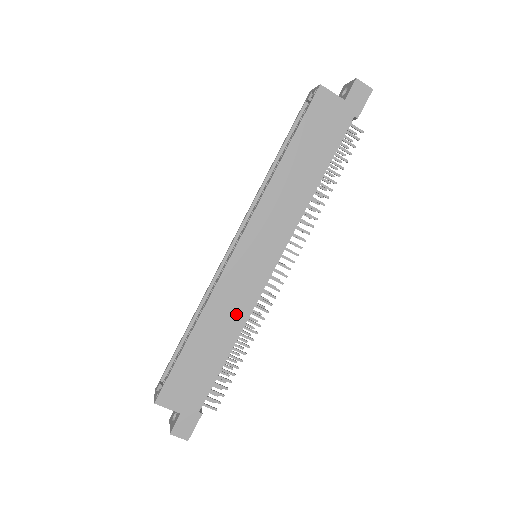
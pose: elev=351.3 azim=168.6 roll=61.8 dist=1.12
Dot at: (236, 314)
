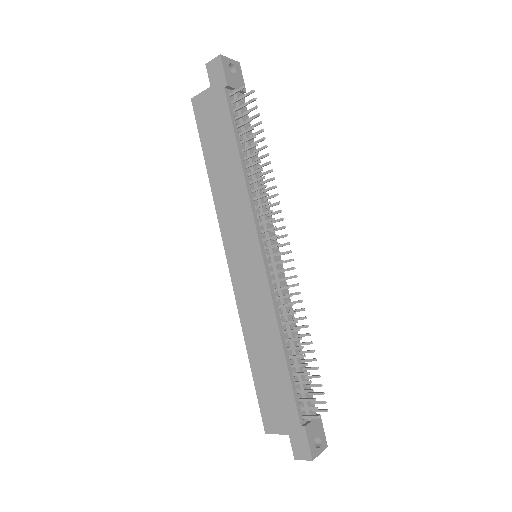
Dot at: (265, 316)
